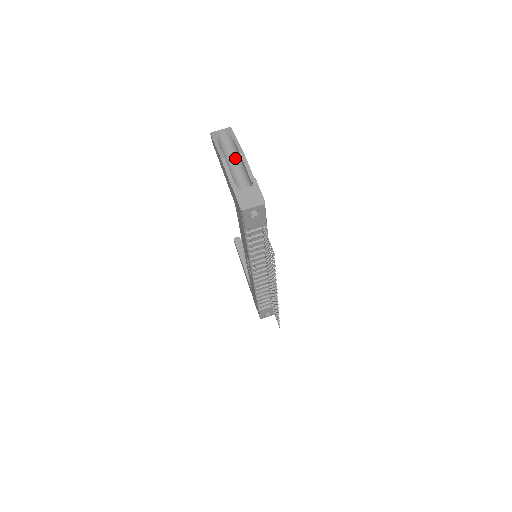
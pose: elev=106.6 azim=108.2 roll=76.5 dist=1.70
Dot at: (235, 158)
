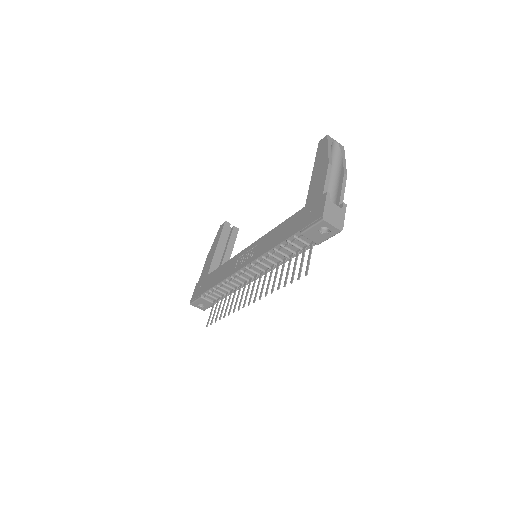
Dot at: (333, 173)
